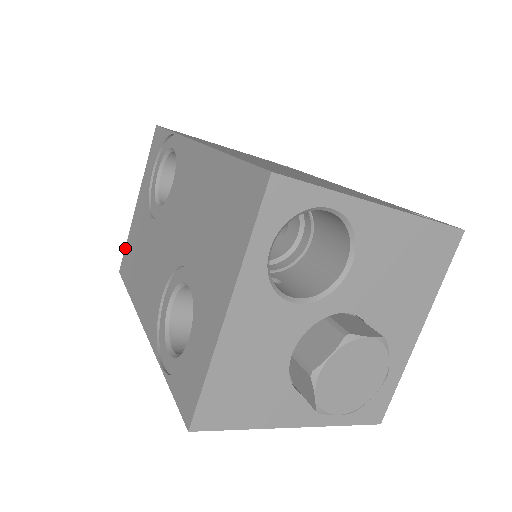
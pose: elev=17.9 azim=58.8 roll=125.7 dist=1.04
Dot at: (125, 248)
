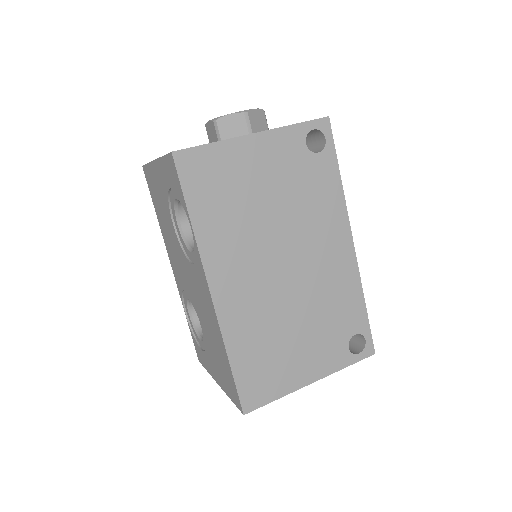
Dot at: (146, 166)
